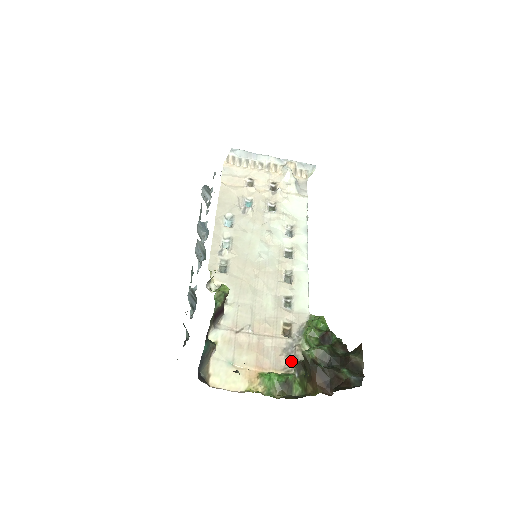
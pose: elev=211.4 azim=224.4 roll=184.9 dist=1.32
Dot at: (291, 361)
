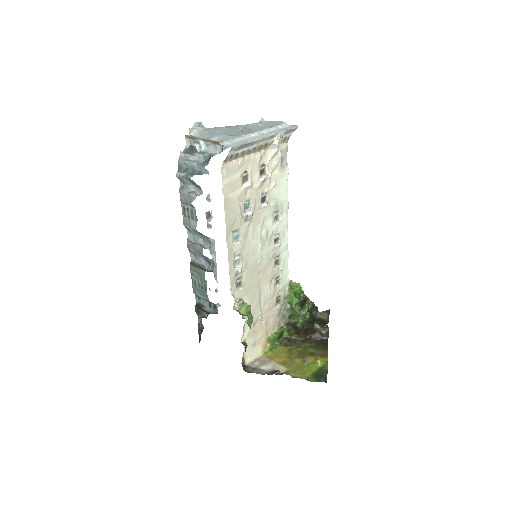
Dot at: (281, 319)
